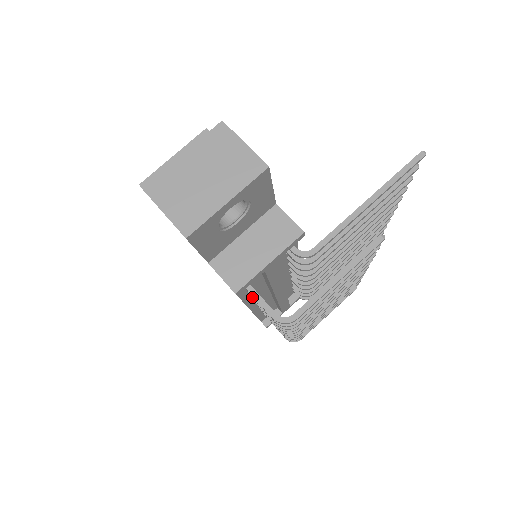
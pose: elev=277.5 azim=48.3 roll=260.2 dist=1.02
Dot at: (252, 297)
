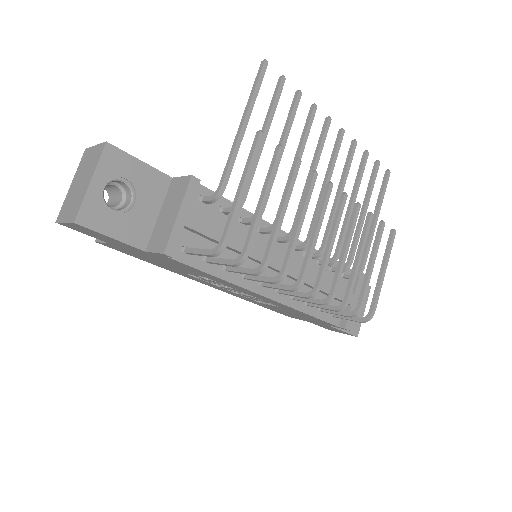
Dot at: (228, 270)
